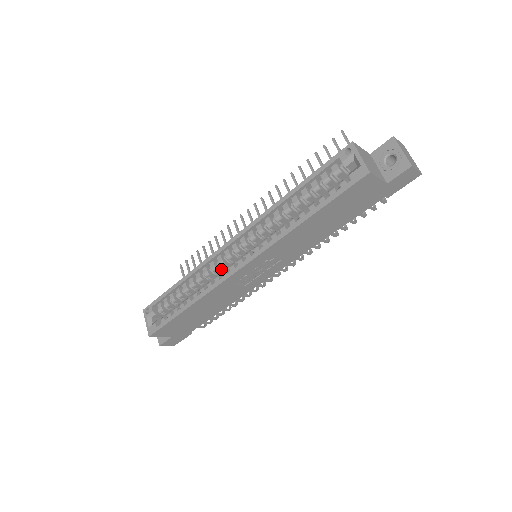
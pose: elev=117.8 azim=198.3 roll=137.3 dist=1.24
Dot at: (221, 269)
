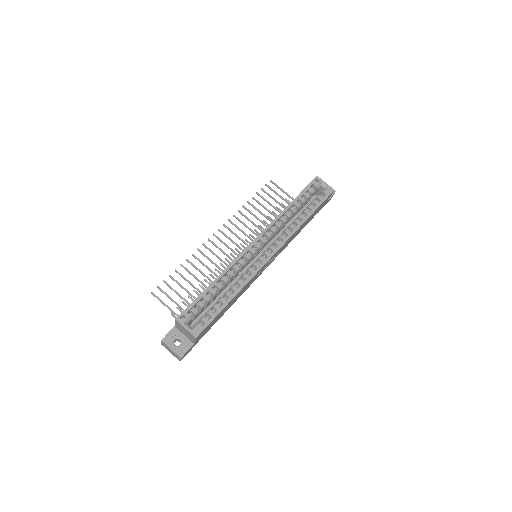
Dot at: (244, 265)
